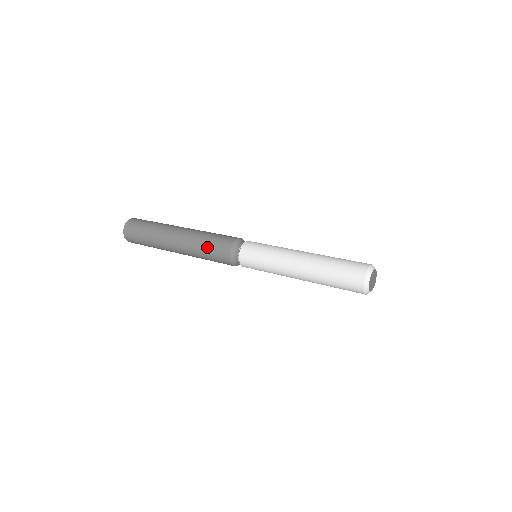
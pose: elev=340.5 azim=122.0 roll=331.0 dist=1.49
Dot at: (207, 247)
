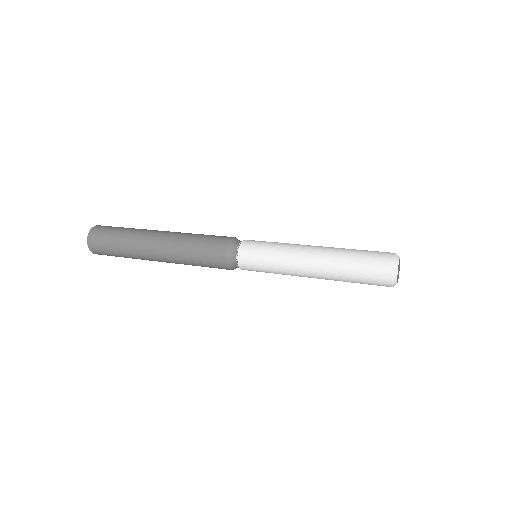
Dot at: (202, 236)
